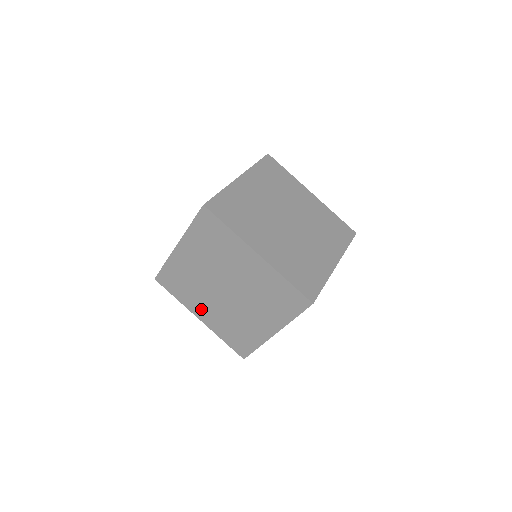
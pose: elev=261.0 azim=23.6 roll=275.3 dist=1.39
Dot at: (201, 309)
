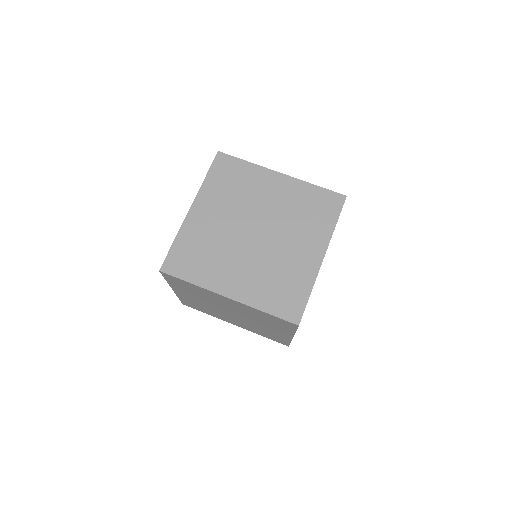
Dot at: occluded
